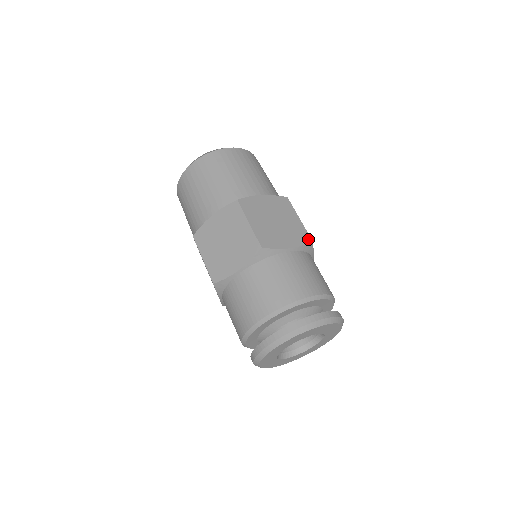
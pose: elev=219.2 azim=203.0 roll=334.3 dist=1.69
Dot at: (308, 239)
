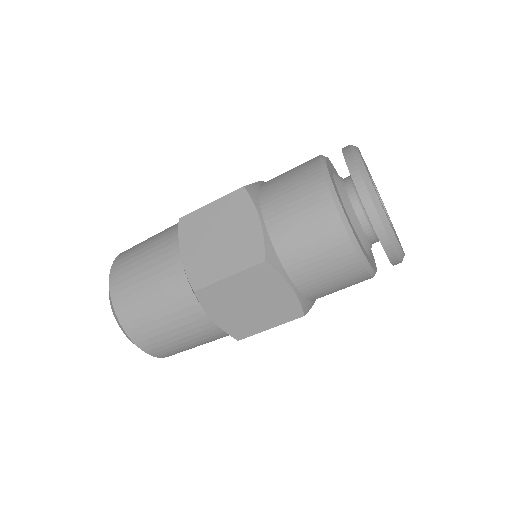
Dot at: occluded
